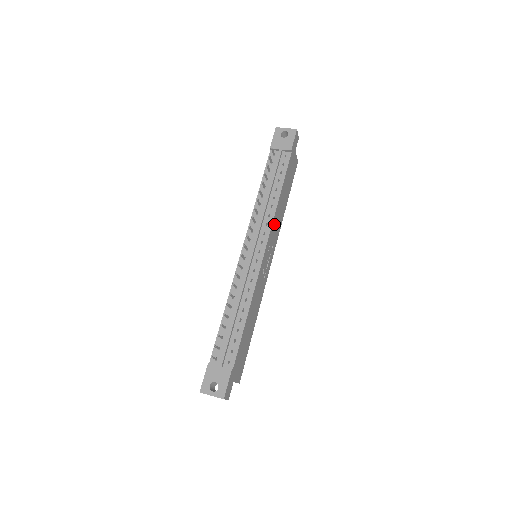
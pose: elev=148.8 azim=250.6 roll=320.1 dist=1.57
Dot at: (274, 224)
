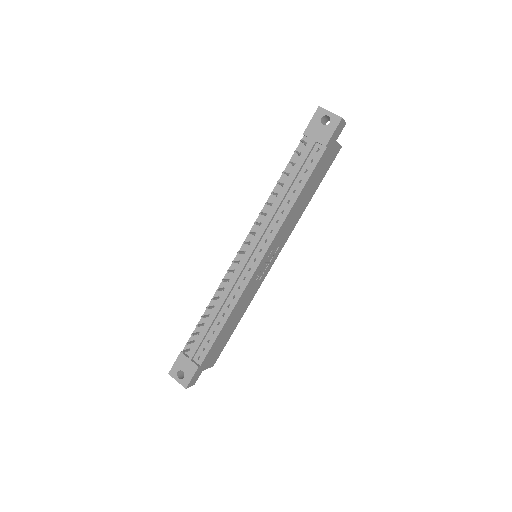
Dot at: (282, 230)
